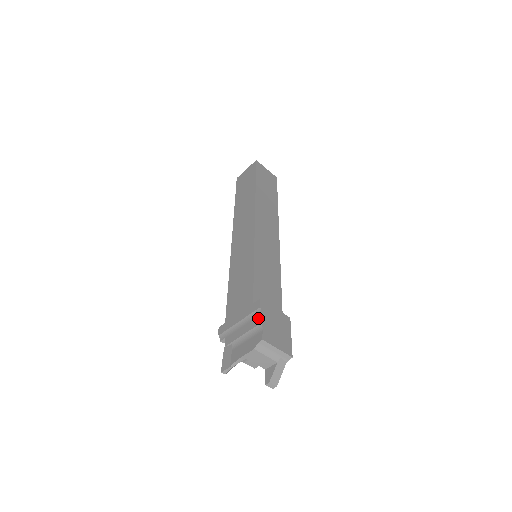
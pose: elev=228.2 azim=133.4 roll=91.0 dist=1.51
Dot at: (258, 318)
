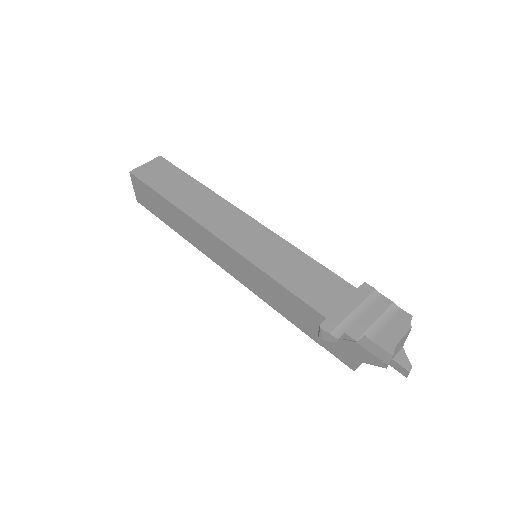
Dot at: (383, 299)
